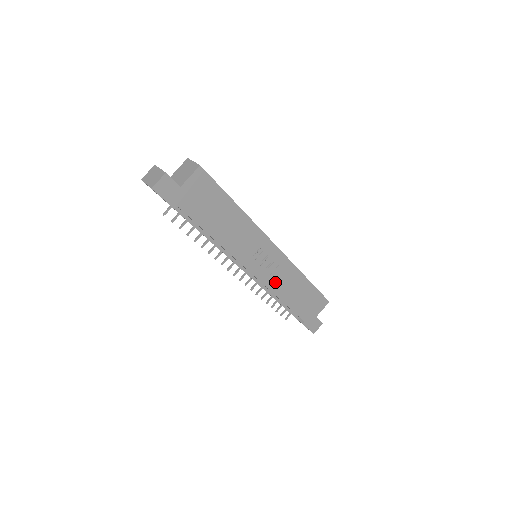
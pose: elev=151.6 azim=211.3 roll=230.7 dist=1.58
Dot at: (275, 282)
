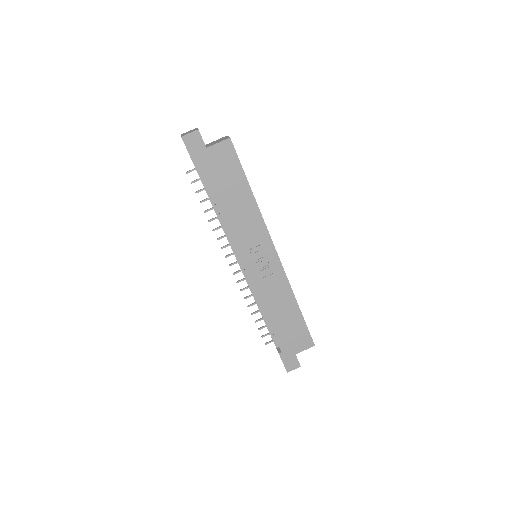
Dot at: (264, 289)
